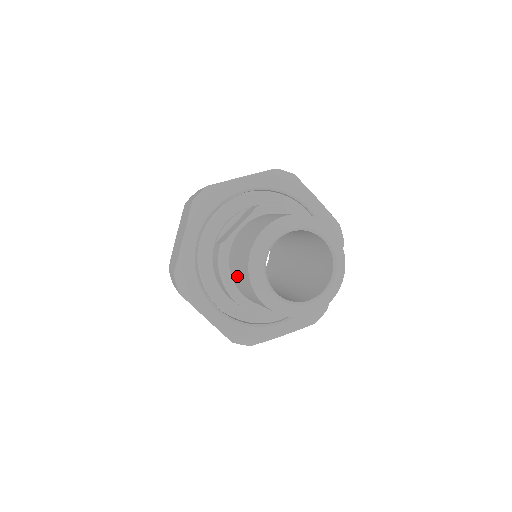
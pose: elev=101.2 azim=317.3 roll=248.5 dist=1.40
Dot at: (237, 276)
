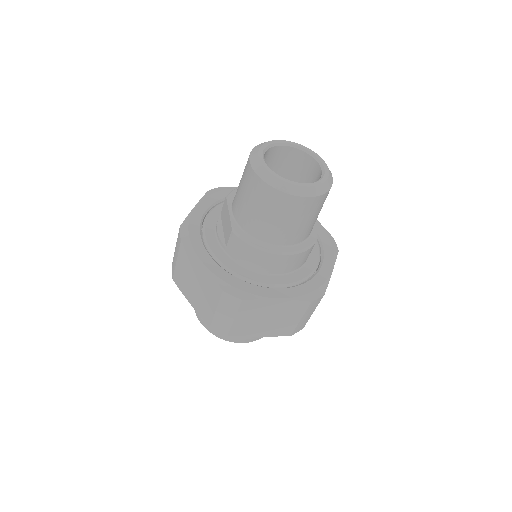
Dot at: (266, 222)
